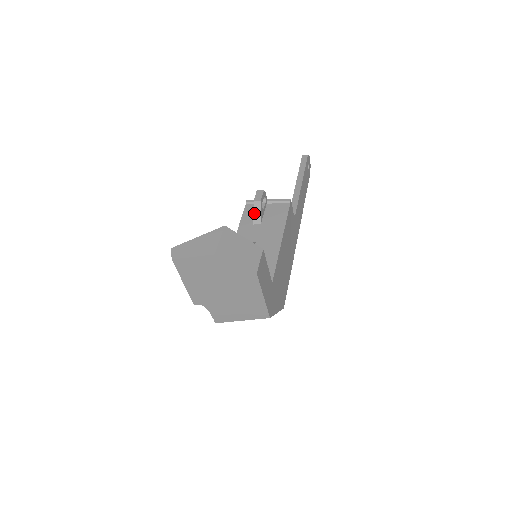
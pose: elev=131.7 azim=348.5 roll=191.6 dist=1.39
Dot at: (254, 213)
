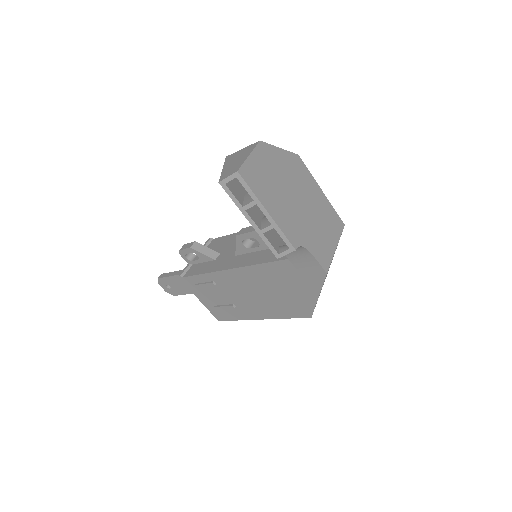
Dot at: (203, 253)
